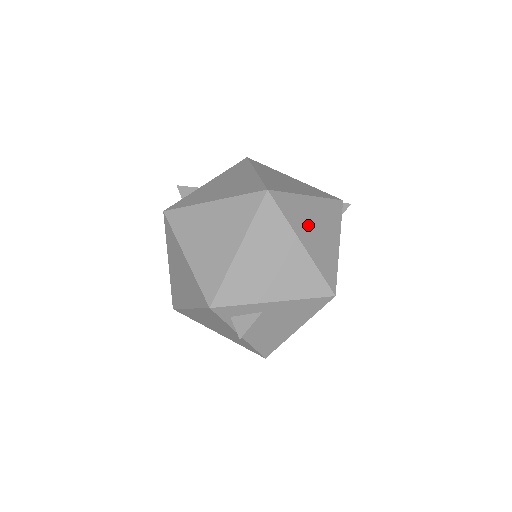
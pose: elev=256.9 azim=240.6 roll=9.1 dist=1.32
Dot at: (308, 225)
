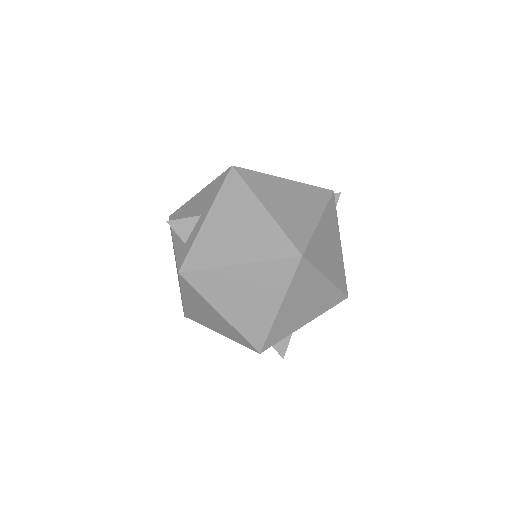
Dot at: (326, 254)
